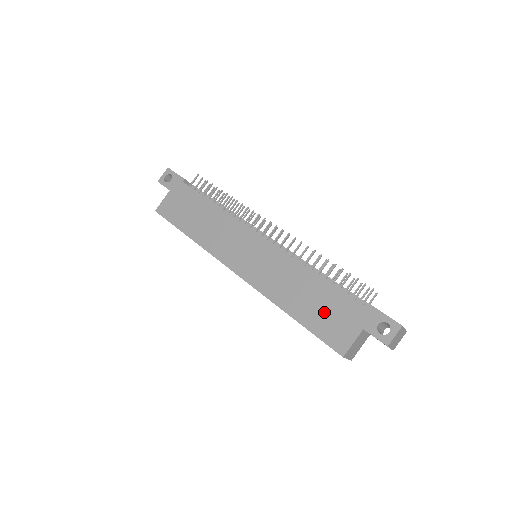
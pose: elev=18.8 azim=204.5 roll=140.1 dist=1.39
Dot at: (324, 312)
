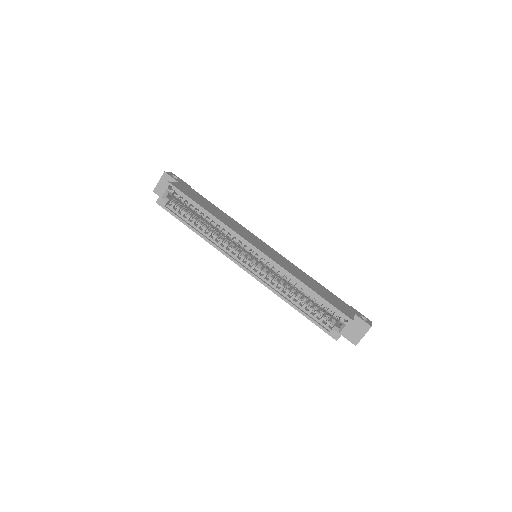
Dot at: (329, 296)
